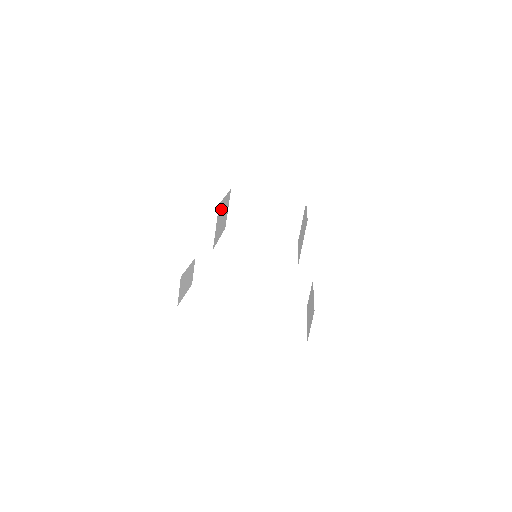
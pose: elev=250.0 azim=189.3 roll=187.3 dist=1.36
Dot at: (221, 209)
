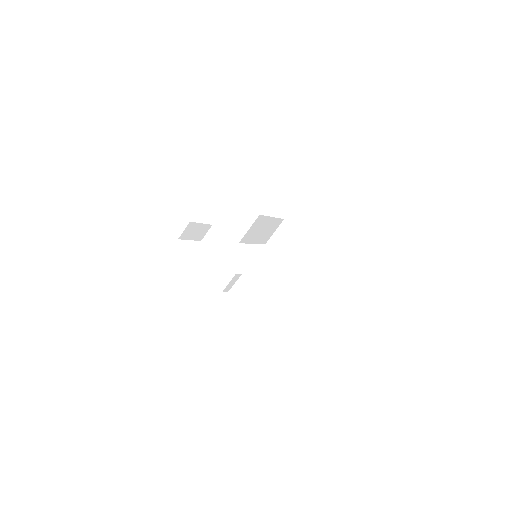
Dot at: (262, 222)
